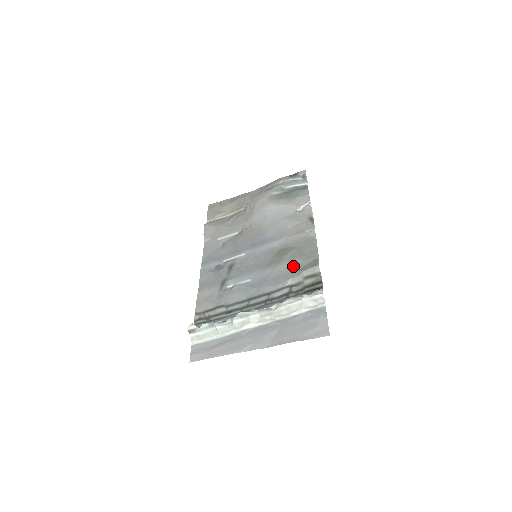
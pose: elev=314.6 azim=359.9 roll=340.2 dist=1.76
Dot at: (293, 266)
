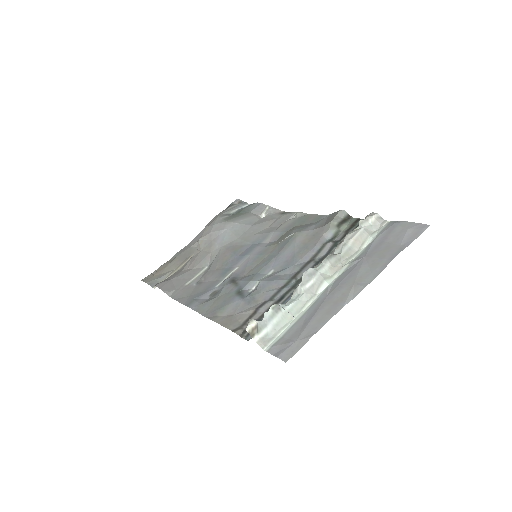
Dot at: (313, 229)
